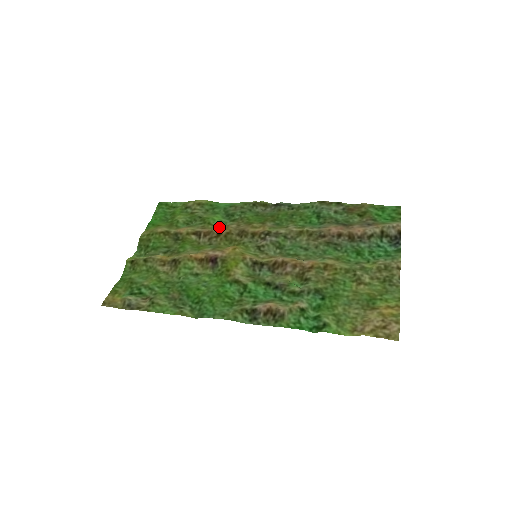
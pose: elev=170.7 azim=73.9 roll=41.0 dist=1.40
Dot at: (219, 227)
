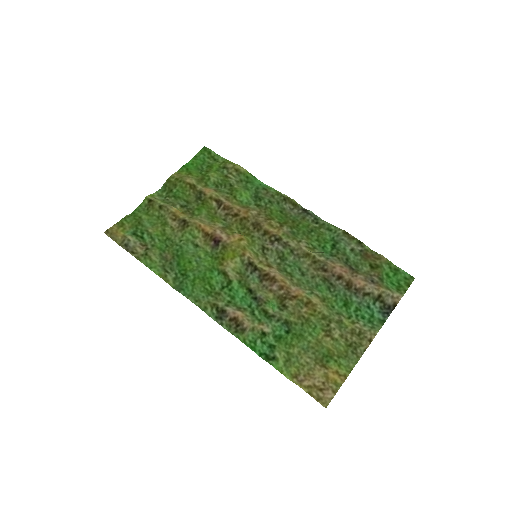
Dot at: (240, 207)
